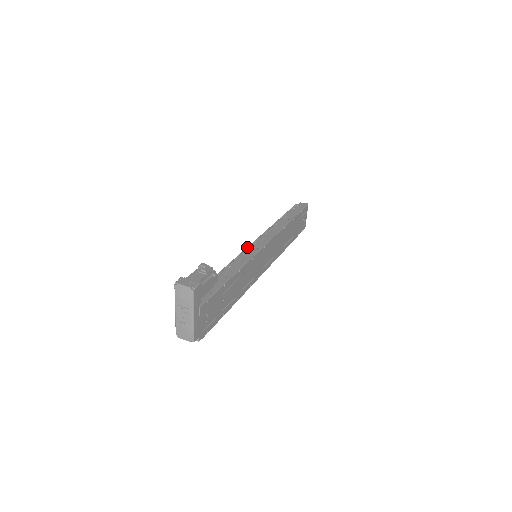
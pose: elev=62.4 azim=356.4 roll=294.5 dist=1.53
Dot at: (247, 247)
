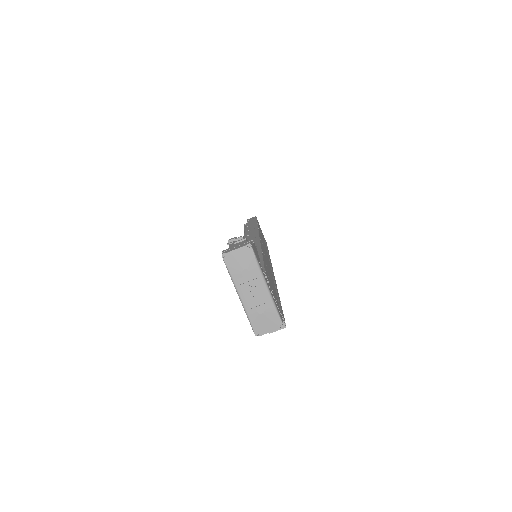
Dot at: occluded
